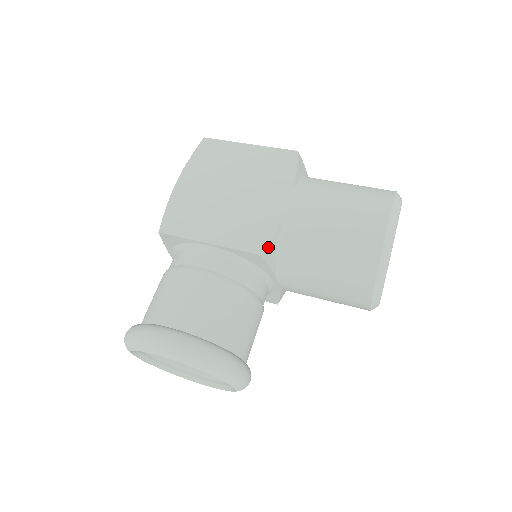
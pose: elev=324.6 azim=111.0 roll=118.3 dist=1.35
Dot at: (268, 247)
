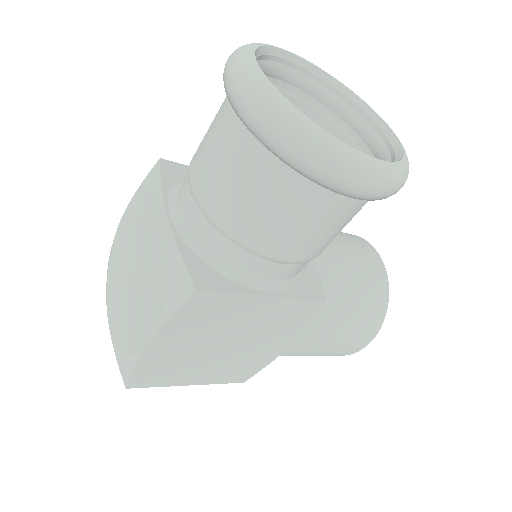
Dot at: occluded
